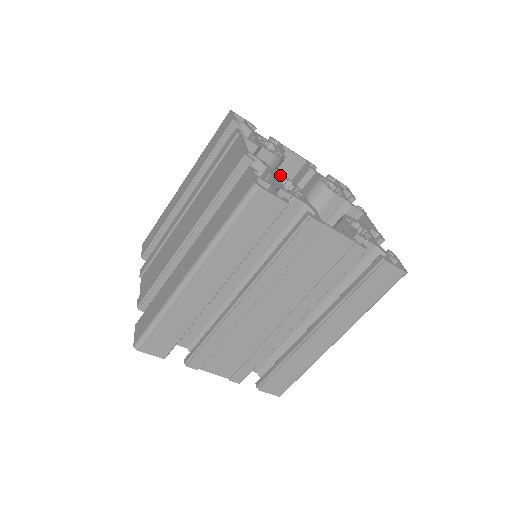
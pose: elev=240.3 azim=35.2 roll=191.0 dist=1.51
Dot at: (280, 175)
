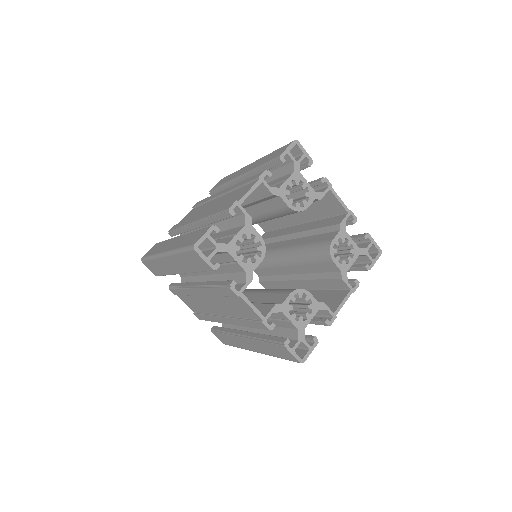
Dot at: (255, 235)
